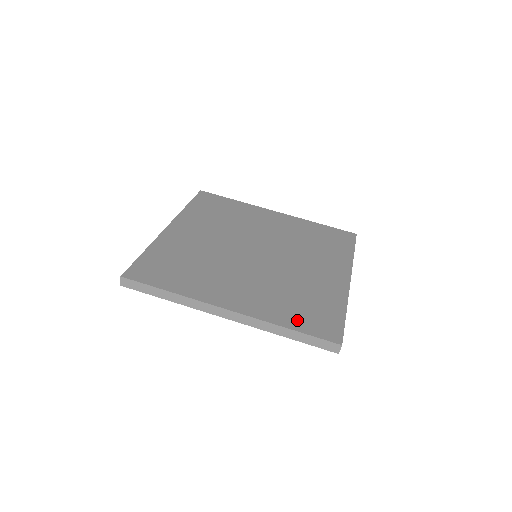
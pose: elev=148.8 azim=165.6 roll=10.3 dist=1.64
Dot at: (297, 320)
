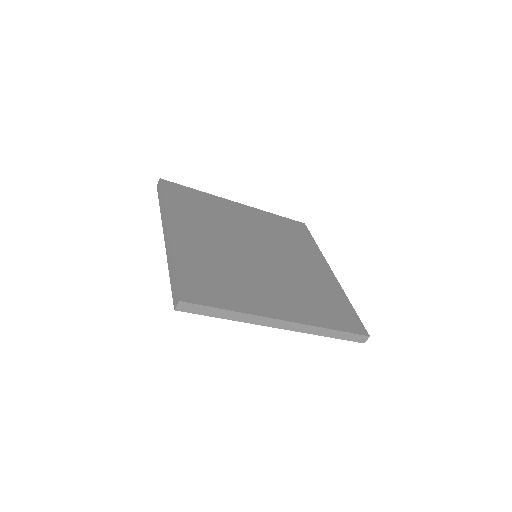
Dot at: (332, 320)
